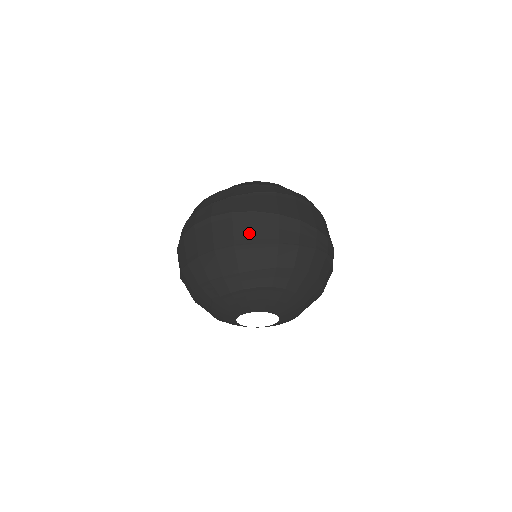
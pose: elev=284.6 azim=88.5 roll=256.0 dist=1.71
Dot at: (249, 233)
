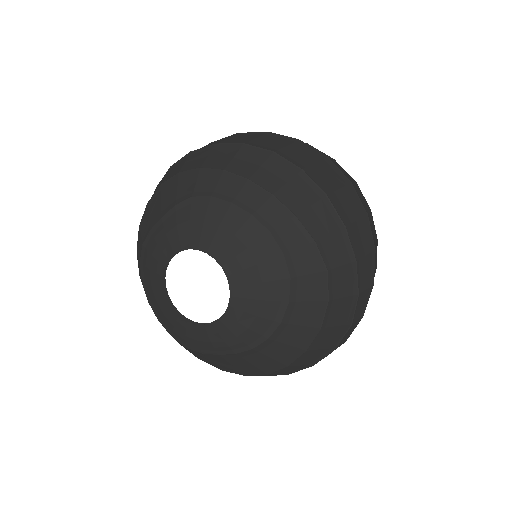
Dot at: (328, 183)
